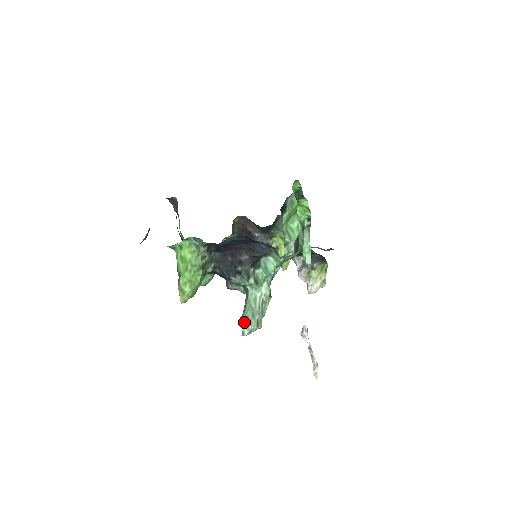
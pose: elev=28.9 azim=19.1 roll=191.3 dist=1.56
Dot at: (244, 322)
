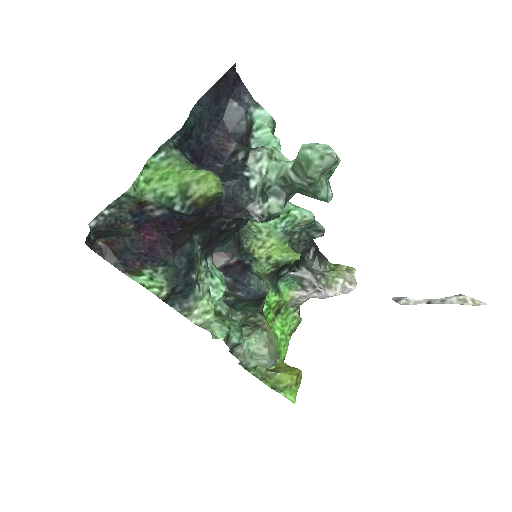
Dot at: (313, 153)
